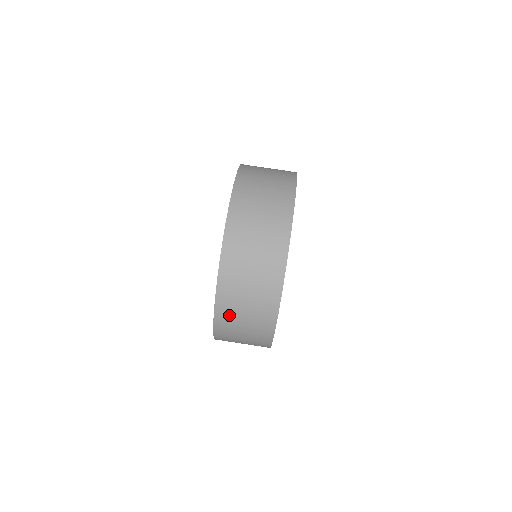
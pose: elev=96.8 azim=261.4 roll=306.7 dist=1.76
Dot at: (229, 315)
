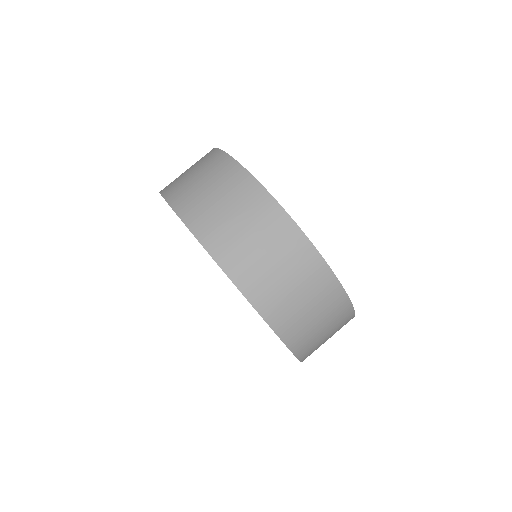
Dot at: (255, 277)
